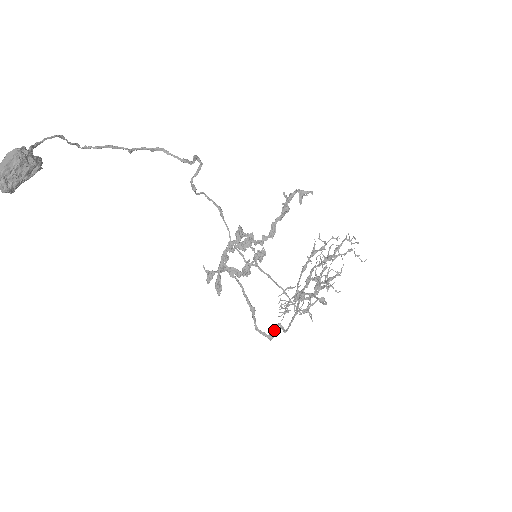
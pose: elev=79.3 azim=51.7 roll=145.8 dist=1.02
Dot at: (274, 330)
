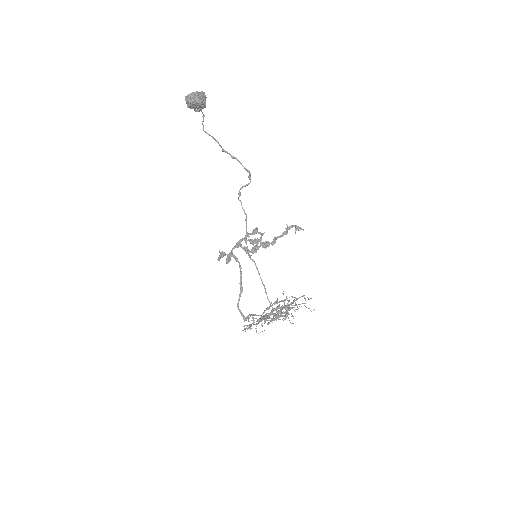
Dot at: (248, 316)
